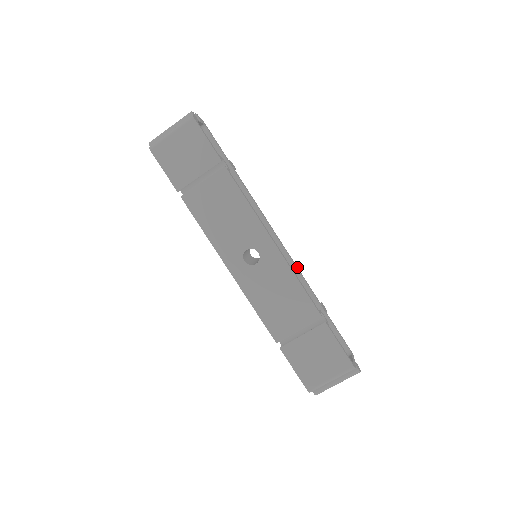
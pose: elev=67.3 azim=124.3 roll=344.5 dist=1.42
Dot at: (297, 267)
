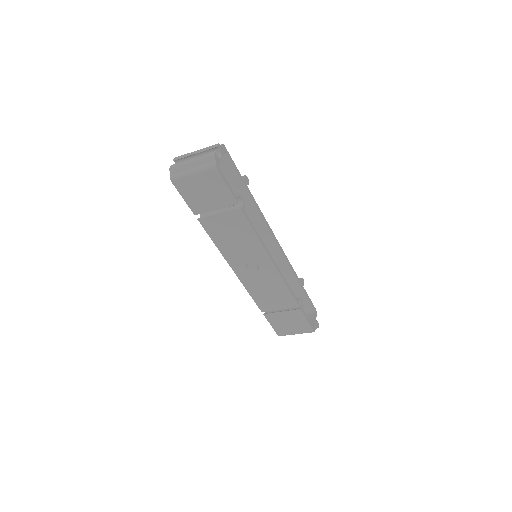
Dot at: (288, 260)
